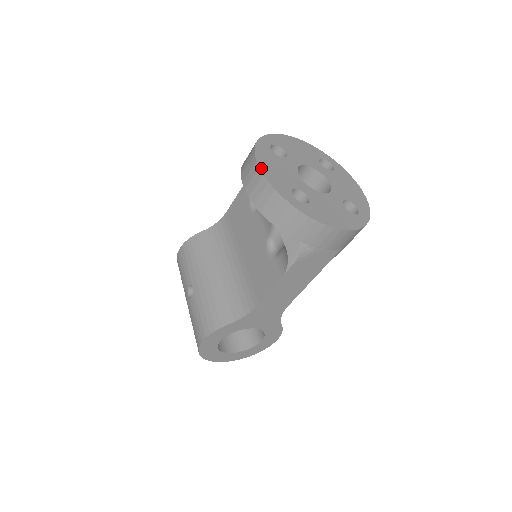
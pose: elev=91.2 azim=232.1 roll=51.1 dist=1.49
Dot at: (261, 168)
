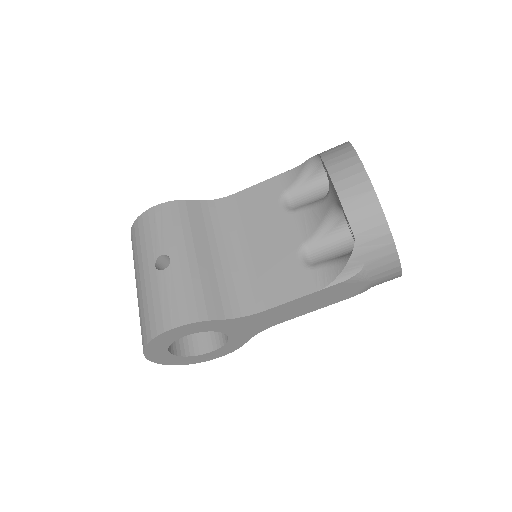
Dot at: (366, 172)
